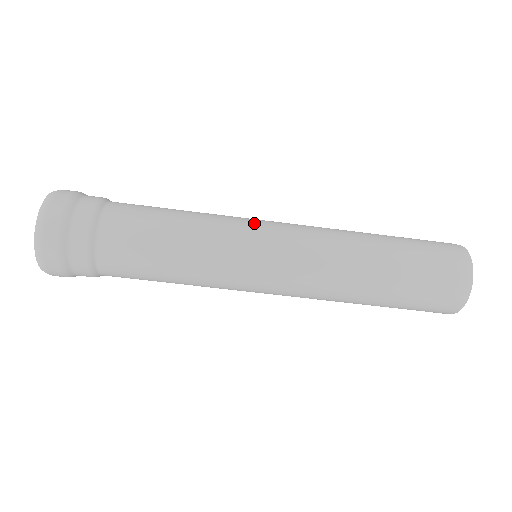
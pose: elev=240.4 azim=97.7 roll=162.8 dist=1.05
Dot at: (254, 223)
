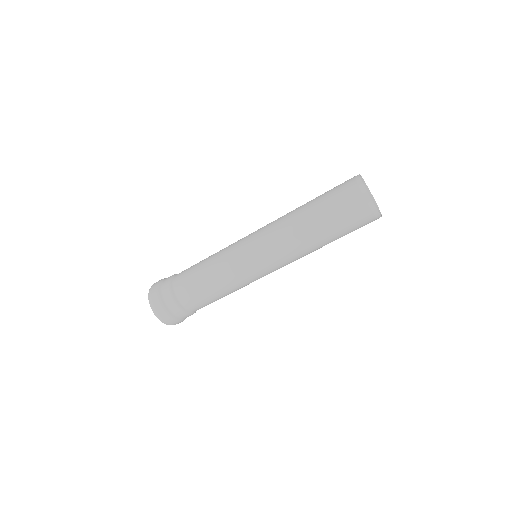
Dot at: (240, 243)
